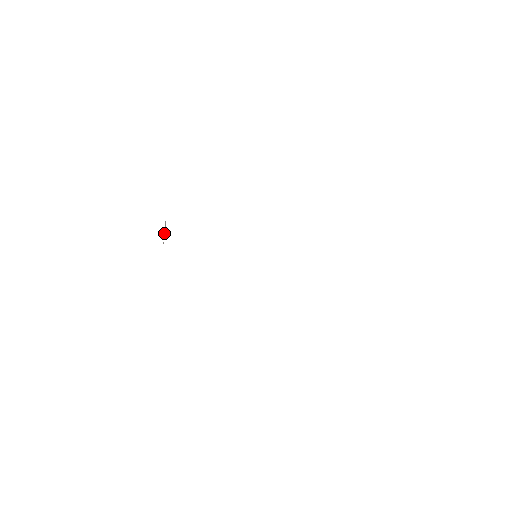
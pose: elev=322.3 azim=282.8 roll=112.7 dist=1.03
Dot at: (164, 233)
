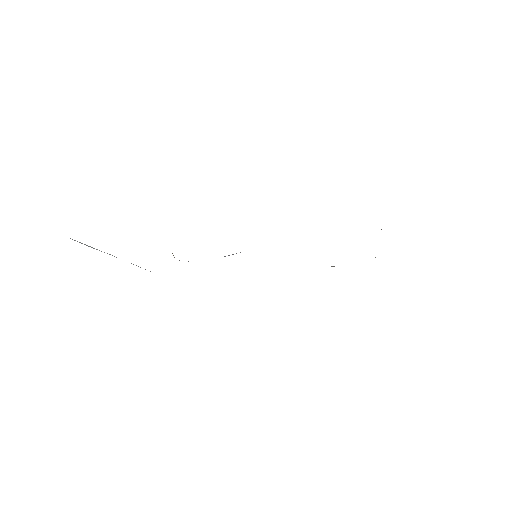
Dot at: (174, 257)
